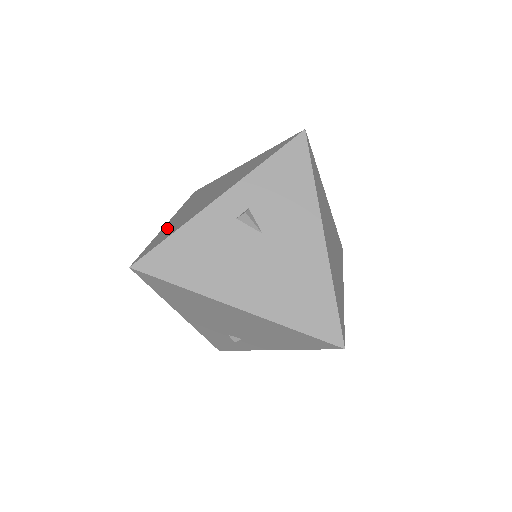
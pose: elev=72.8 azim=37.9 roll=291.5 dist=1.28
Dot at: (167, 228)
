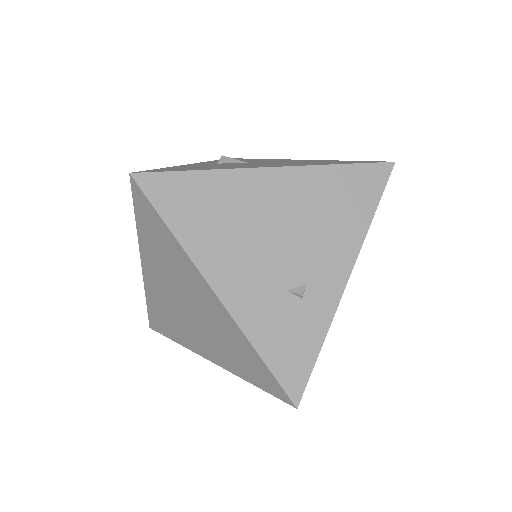
Dot at: occluded
